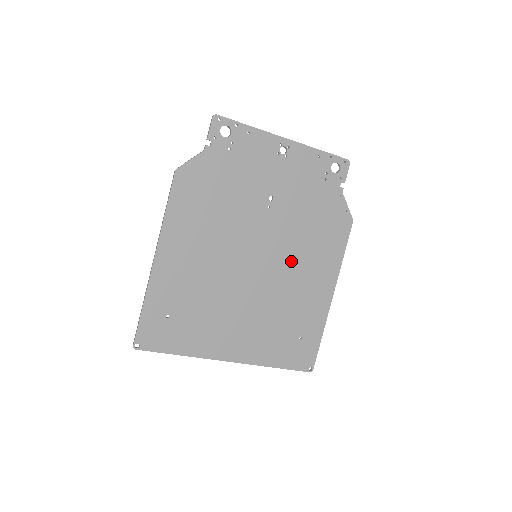
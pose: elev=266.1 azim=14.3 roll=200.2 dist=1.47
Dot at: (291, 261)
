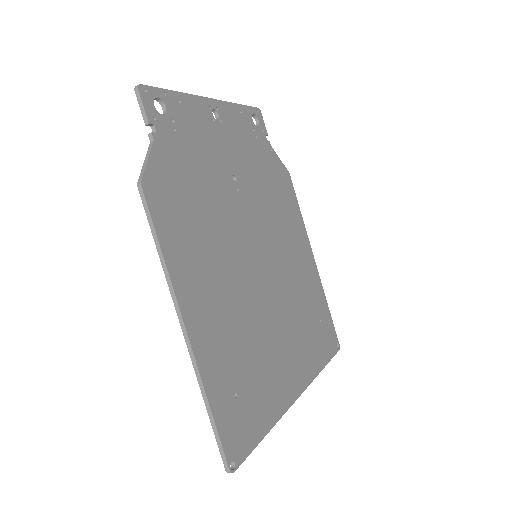
Dot at: (279, 243)
